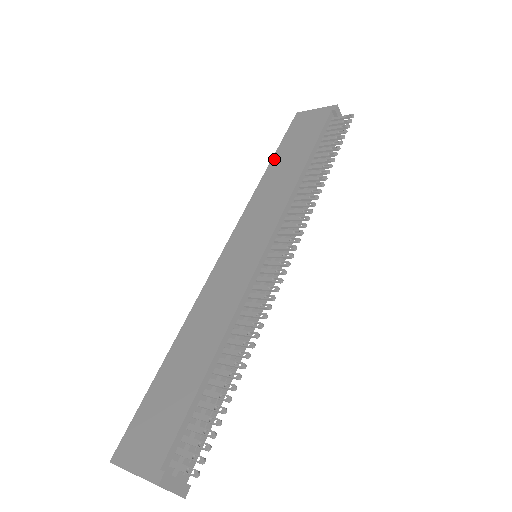
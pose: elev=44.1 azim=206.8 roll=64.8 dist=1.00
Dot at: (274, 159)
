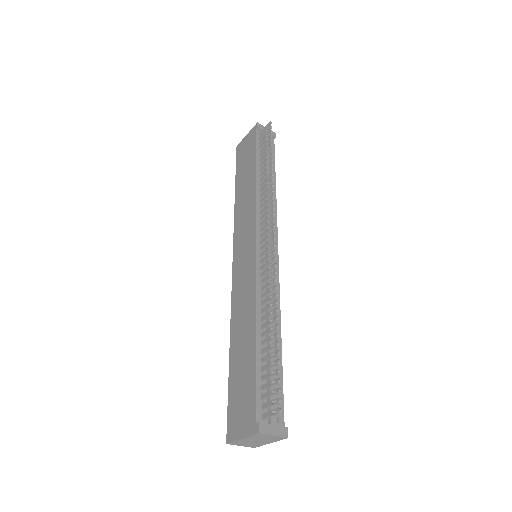
Dot at: (236, 186)
